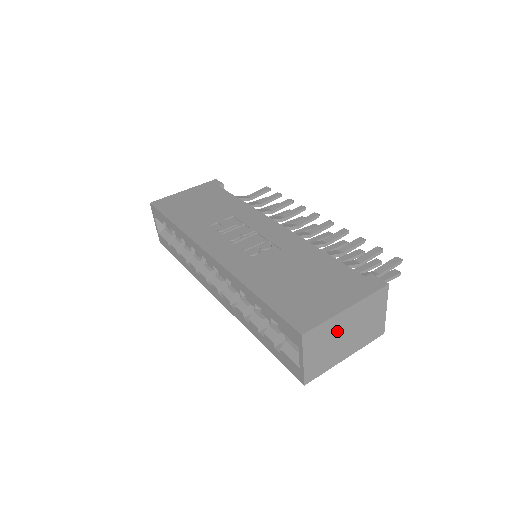
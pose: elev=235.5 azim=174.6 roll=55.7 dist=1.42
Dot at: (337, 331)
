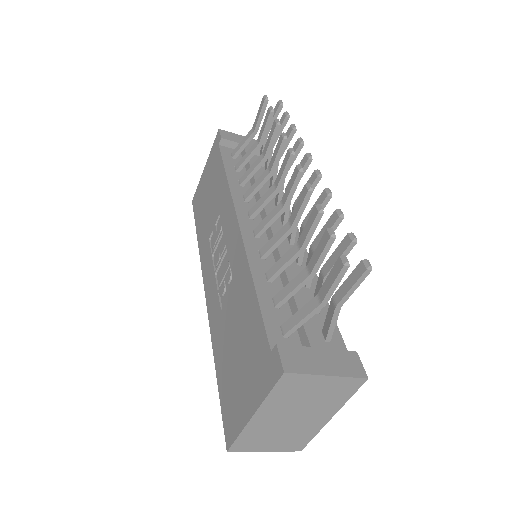
Dot at: (272, 425)
